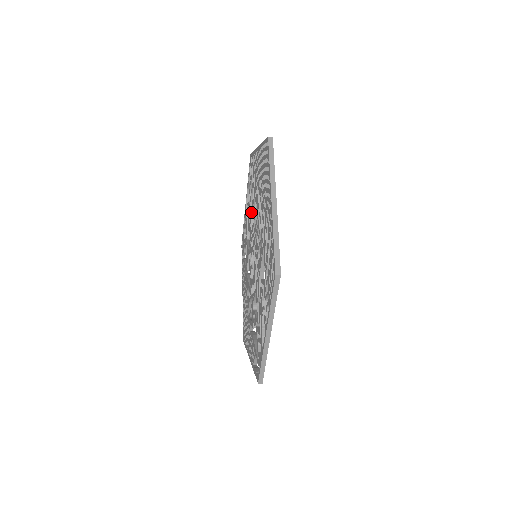
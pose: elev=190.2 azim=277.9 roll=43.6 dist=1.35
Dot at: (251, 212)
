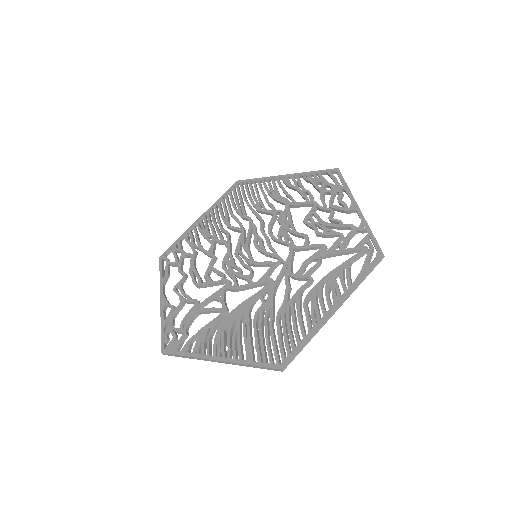
Dot at: (198, 273)
